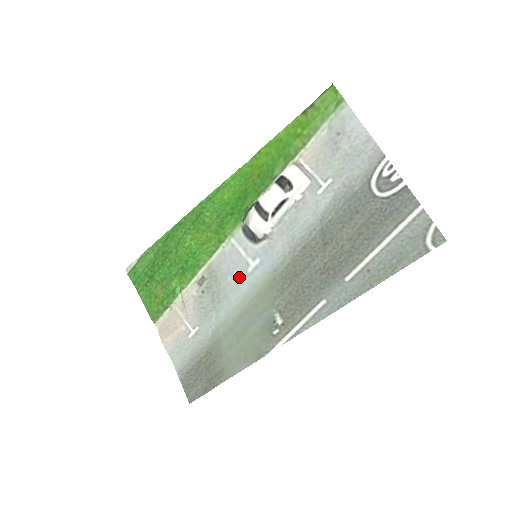
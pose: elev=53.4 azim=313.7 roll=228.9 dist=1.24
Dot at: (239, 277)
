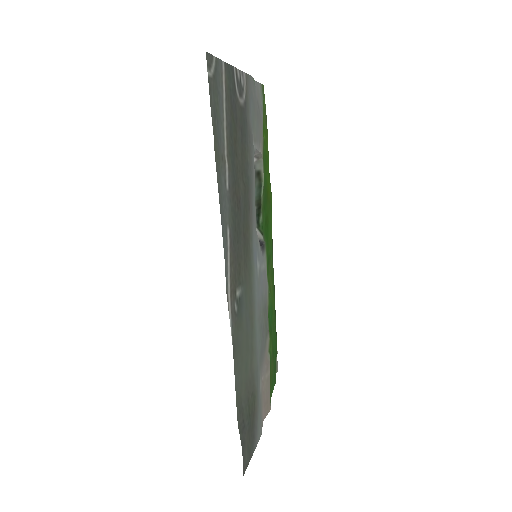
Dot at: (259, 290)
